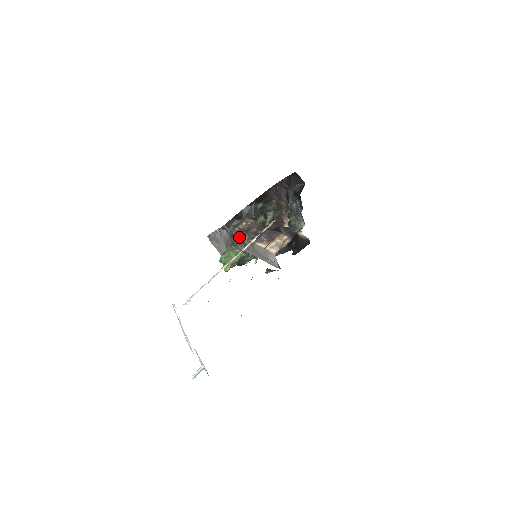
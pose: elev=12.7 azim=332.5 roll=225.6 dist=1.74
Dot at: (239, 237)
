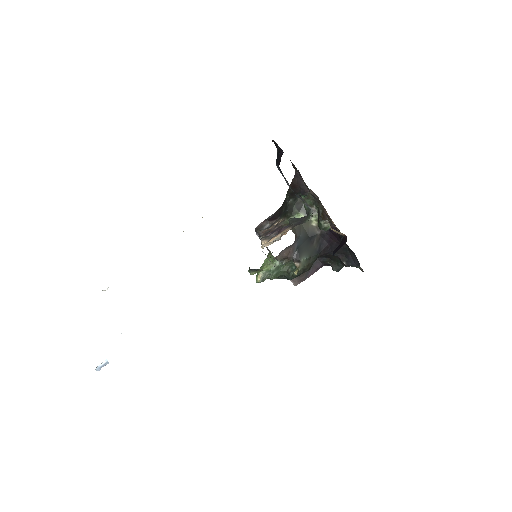
Dot at: occluded
